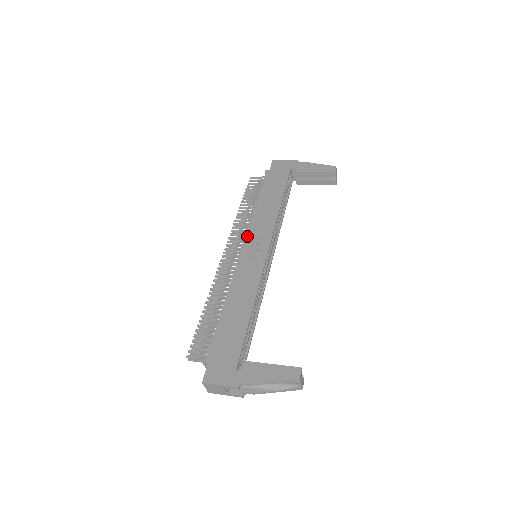
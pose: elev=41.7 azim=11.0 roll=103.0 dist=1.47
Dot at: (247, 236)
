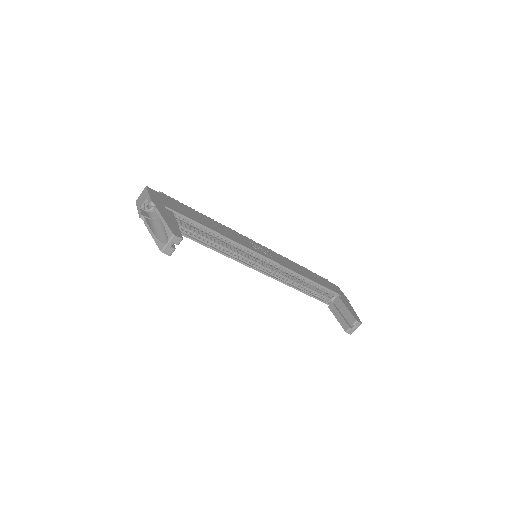
Dot at: (269, 249)
